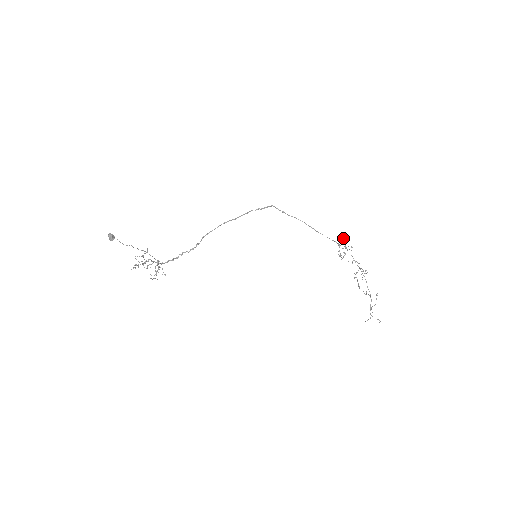
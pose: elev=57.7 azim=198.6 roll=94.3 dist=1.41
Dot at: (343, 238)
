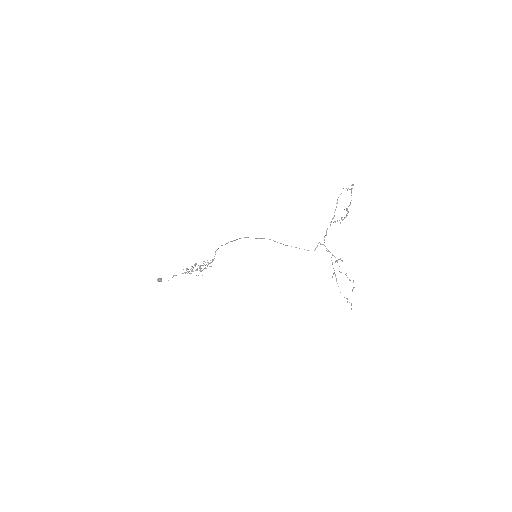
Dot at: (336, 206)
